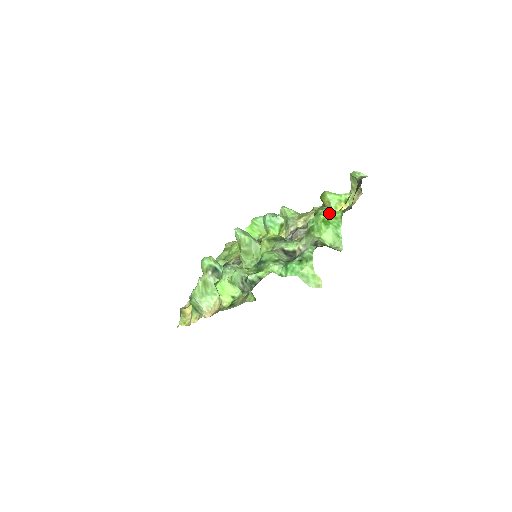
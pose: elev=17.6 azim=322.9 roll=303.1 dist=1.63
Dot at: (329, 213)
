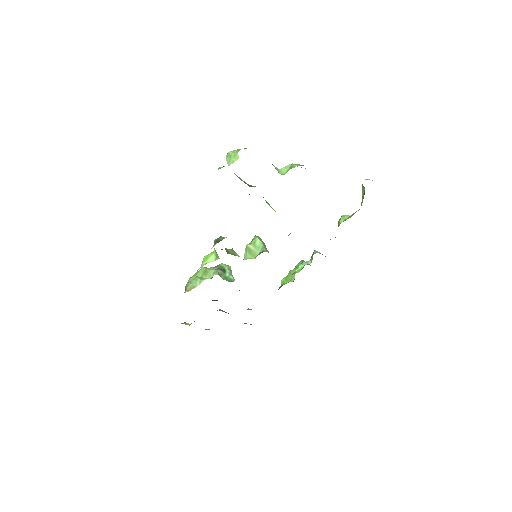
Dot at: occluded
